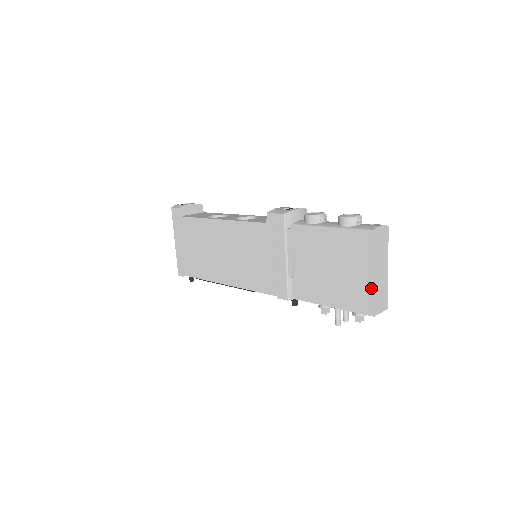
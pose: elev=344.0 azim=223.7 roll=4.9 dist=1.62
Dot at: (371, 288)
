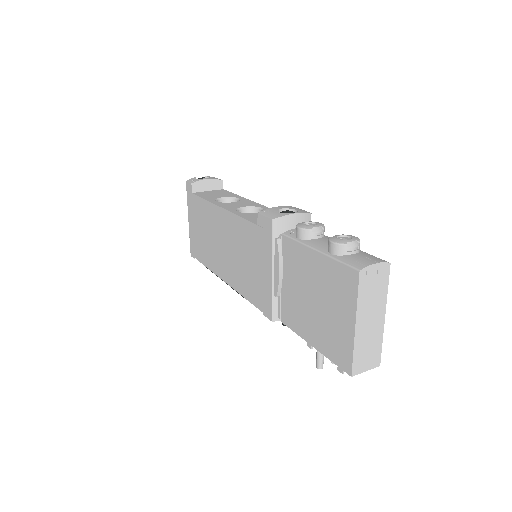
Dot at: (351, 341)
